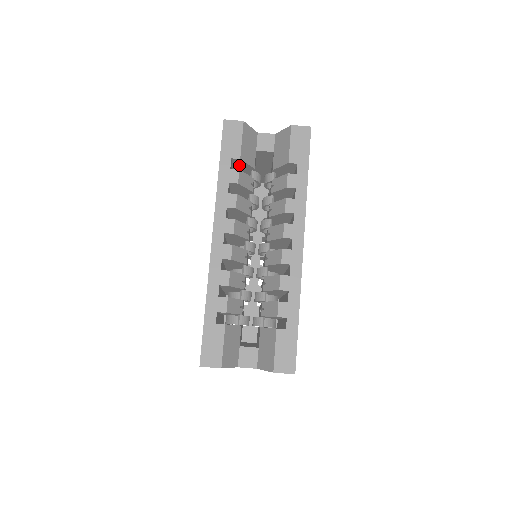
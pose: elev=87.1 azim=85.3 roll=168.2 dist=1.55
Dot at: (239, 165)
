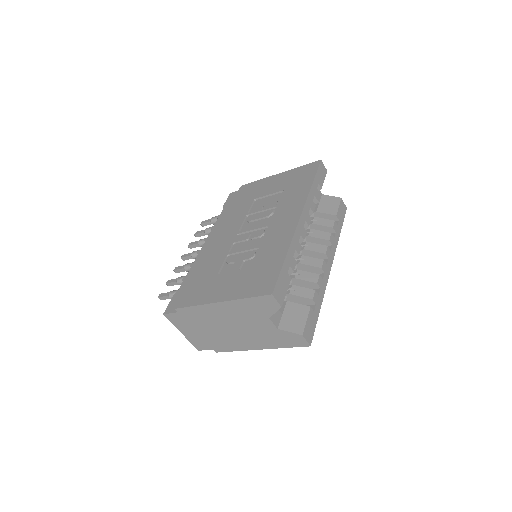
Dot at: occluded
